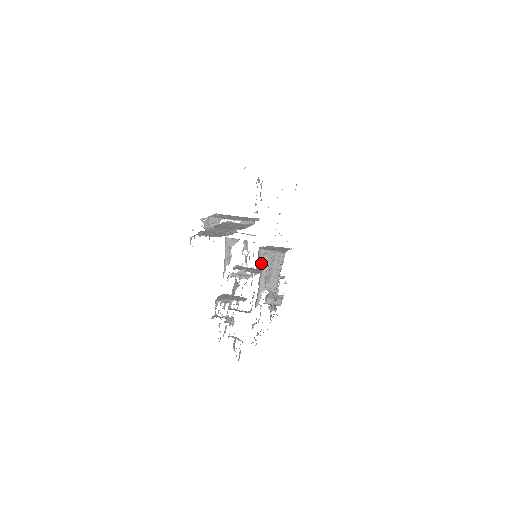
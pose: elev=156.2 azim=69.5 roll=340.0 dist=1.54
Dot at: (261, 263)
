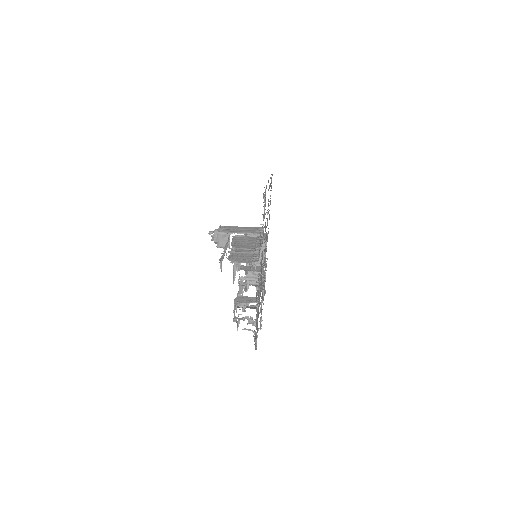
Dot at: occluded
